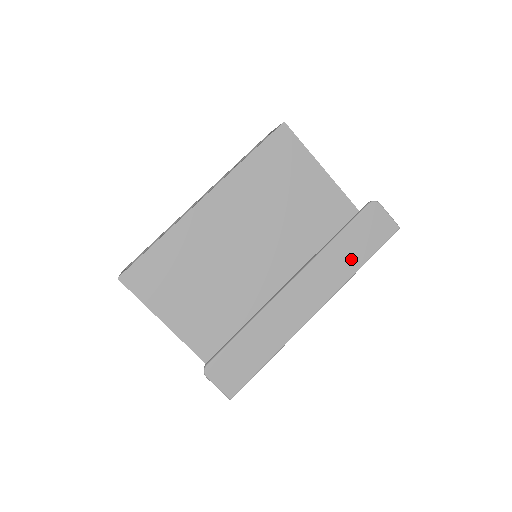
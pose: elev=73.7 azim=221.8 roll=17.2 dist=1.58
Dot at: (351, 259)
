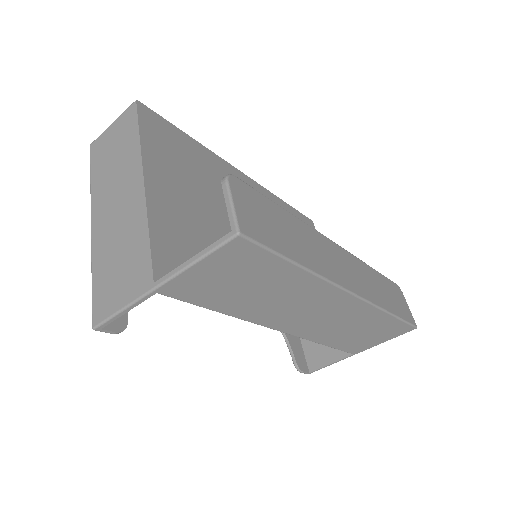
Dot at: (384, 297)
